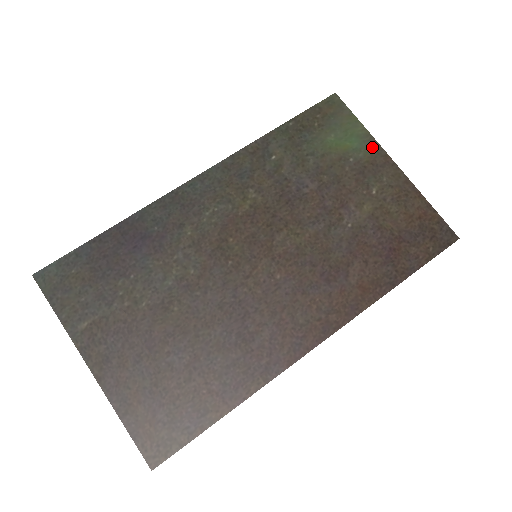
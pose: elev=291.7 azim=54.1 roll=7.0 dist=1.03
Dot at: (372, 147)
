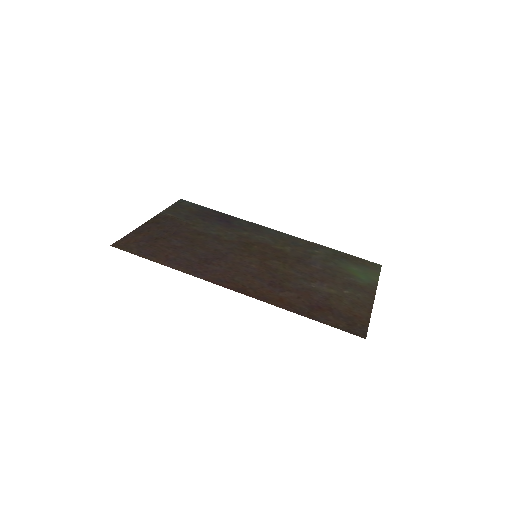
Dot at: (371, 285)
